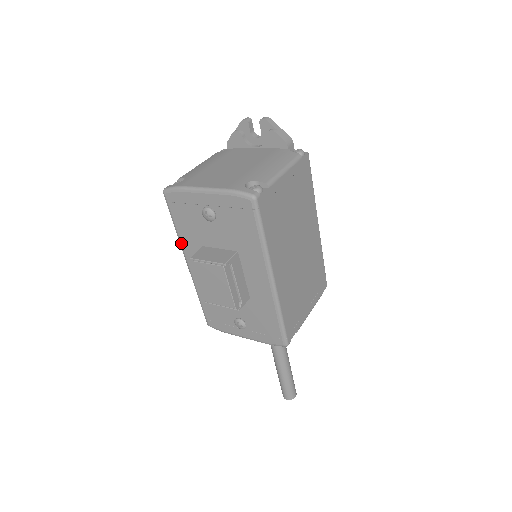
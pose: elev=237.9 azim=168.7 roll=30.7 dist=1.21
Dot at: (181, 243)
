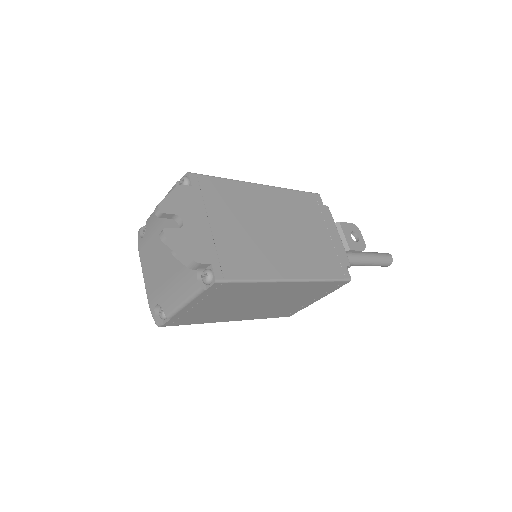
Dot at: occluded
